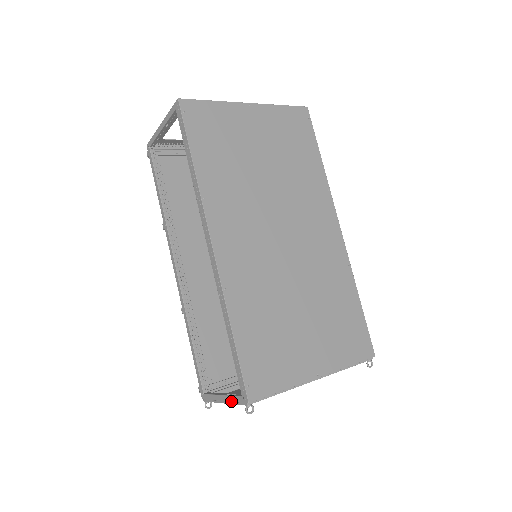
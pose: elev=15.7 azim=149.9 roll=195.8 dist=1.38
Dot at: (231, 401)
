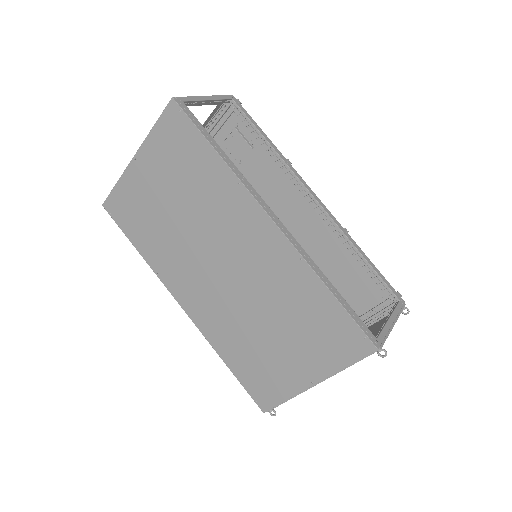
Dot at: occluded
